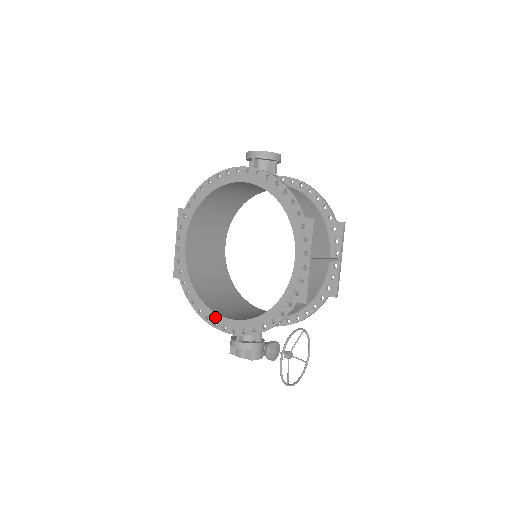
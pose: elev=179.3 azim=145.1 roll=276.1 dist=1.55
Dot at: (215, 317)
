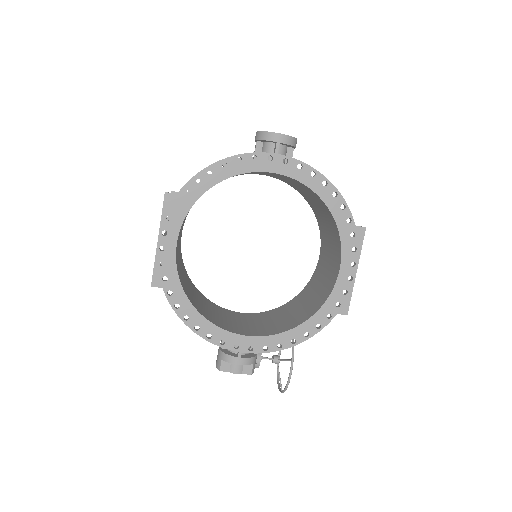
Dot at: (224, 335)
